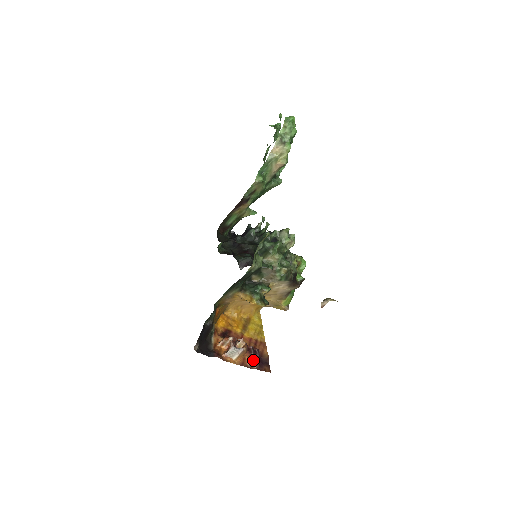
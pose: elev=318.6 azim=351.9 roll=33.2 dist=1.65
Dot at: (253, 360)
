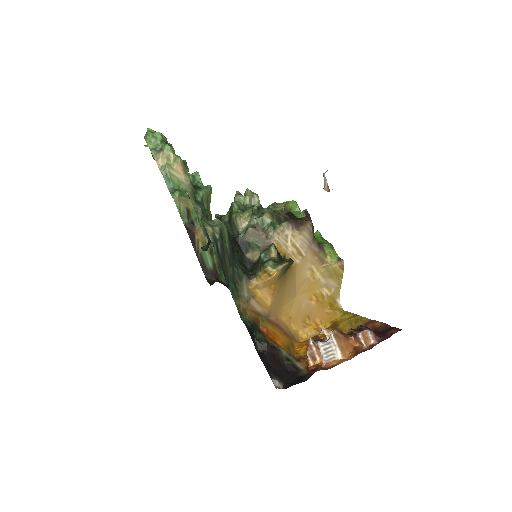
Dot at: (362, 337)
